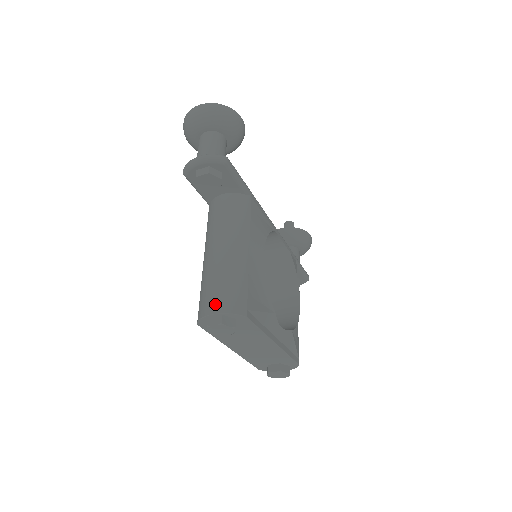
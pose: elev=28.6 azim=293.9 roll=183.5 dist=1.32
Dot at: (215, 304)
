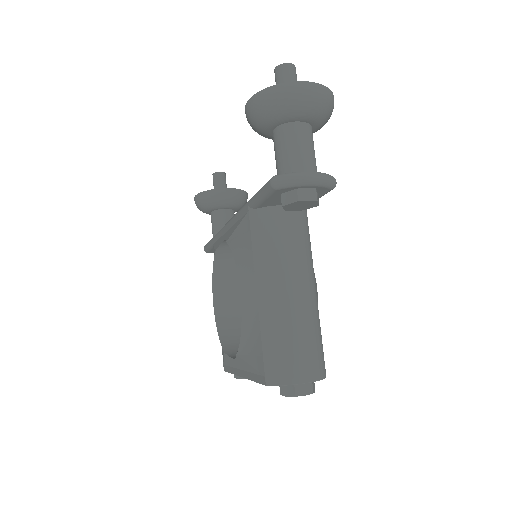
Dot at: (305, 370)
